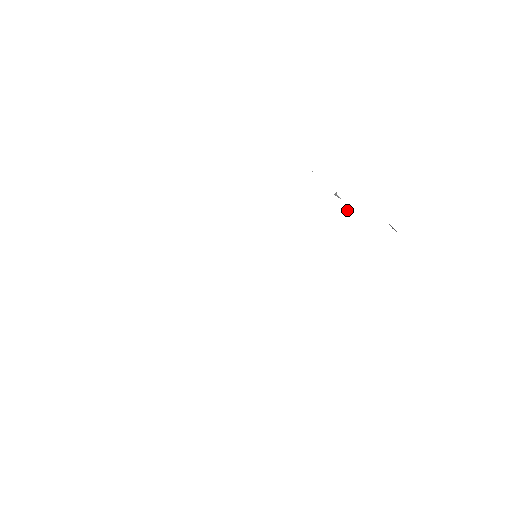
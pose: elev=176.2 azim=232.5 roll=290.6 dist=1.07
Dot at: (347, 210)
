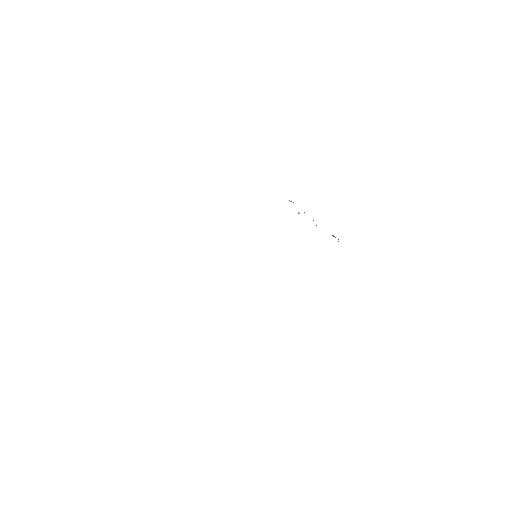
Dot at: occluded
